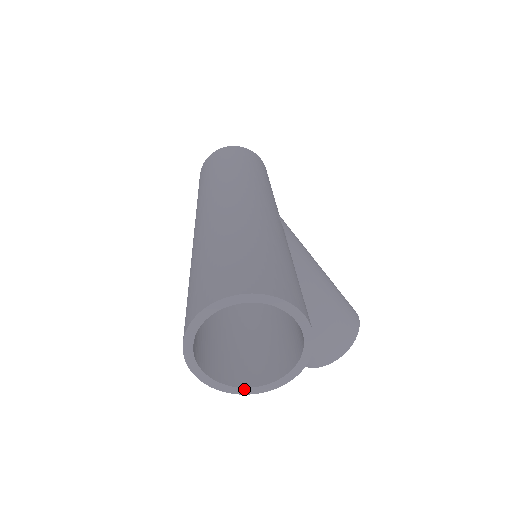
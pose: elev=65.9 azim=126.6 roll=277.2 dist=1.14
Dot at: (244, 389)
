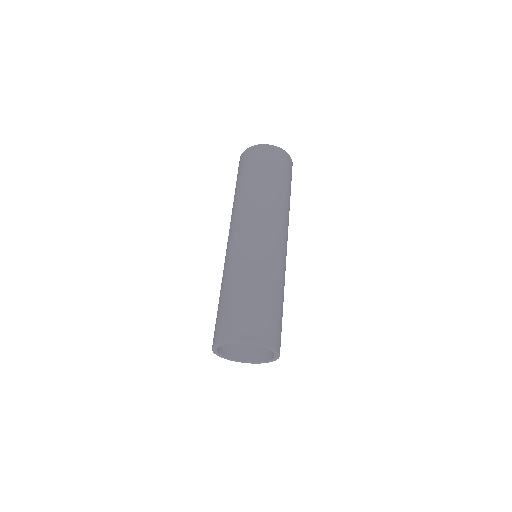
Dot at: (226, 357)
